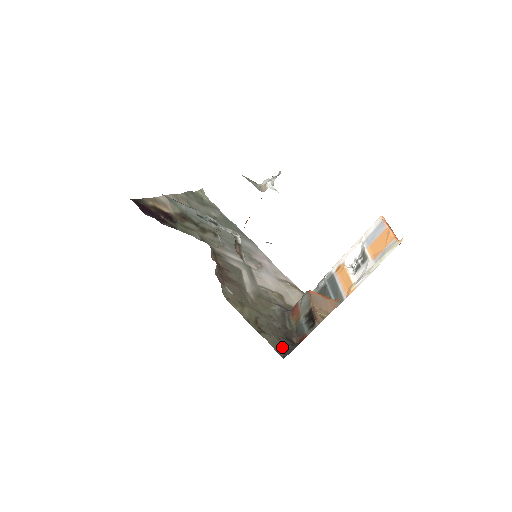
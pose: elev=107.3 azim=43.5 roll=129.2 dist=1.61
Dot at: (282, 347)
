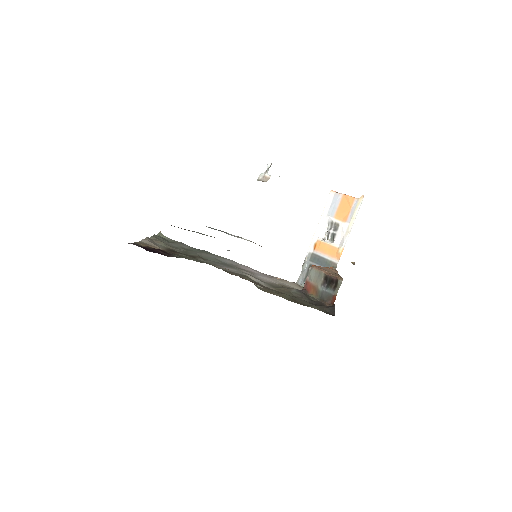
Dot at: (326, 311)
